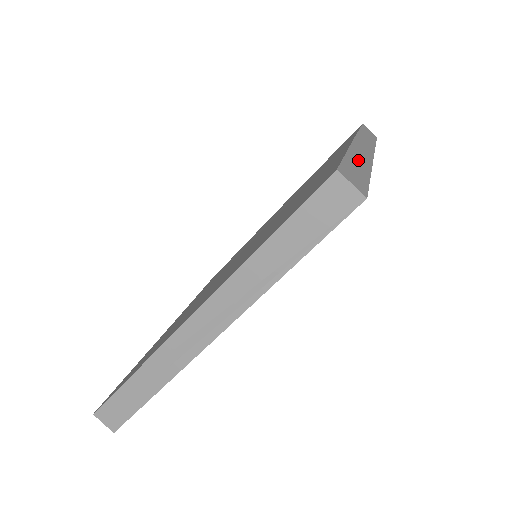
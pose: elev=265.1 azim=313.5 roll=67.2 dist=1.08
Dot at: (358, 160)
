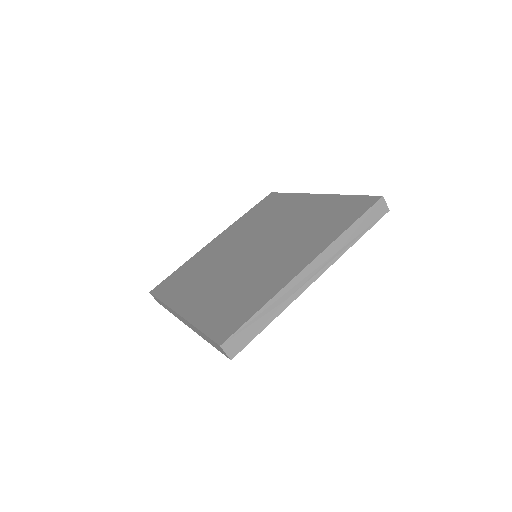
Dot at: occluded
